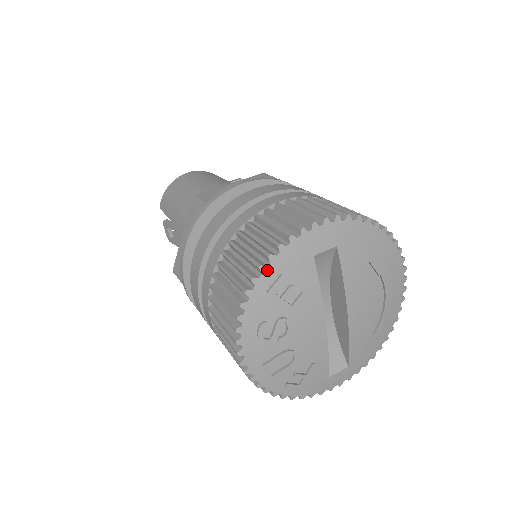
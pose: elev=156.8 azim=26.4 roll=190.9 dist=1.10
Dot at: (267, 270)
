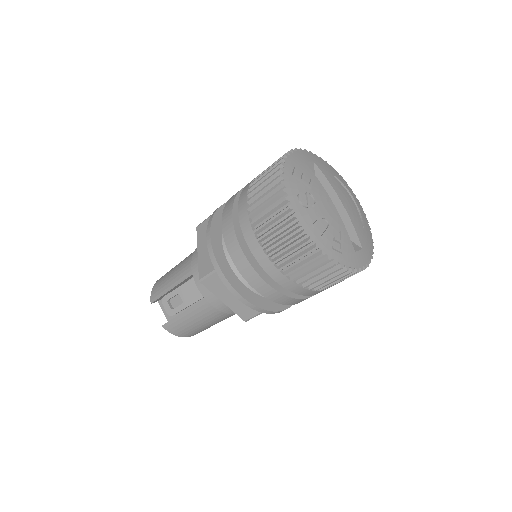
Dot at: (286, 165)
